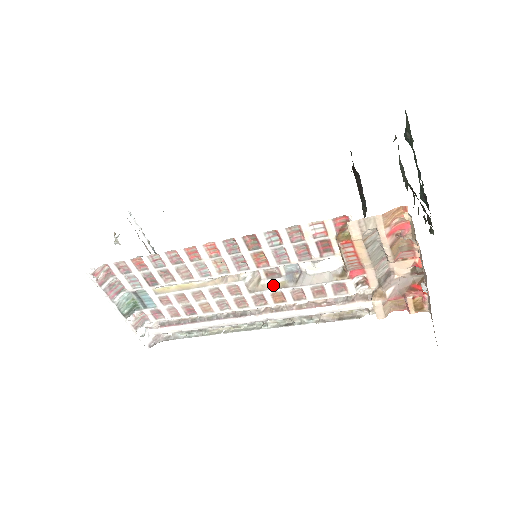
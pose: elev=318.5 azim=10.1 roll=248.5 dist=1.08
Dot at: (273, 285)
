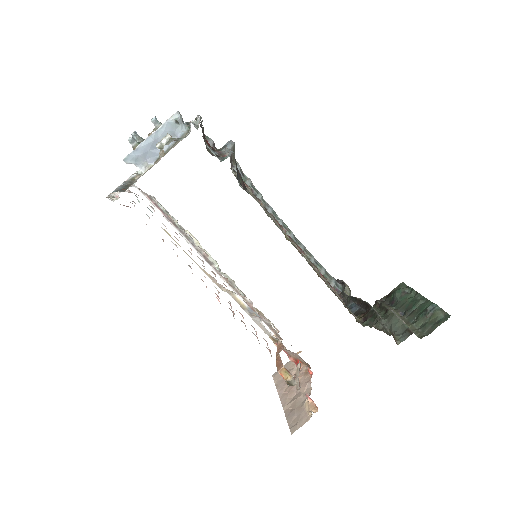
Dot at: (238, 300)
